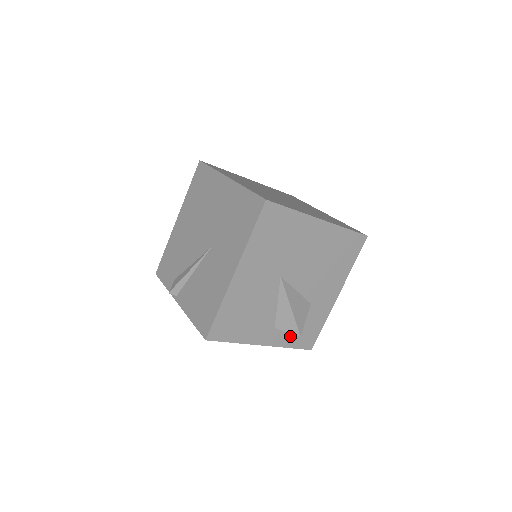
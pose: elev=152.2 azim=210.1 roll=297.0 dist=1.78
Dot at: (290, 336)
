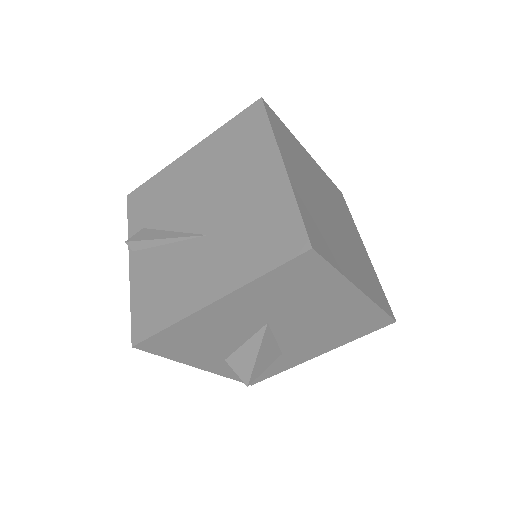
Dot at: occluded
